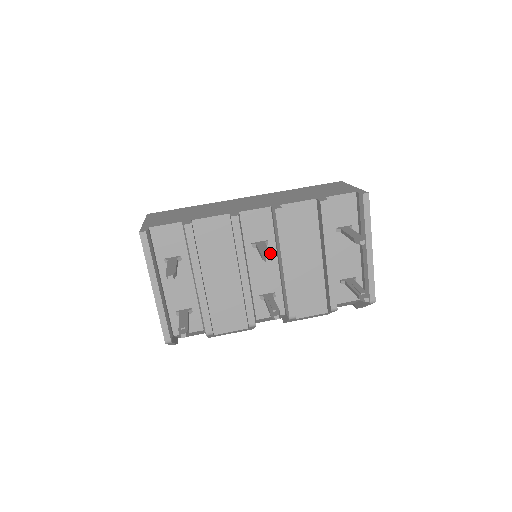
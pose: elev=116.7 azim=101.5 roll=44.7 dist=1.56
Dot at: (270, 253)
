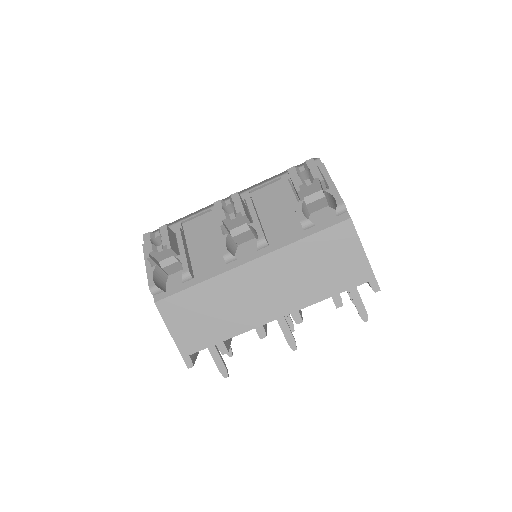
Dot at: (294, 341)
